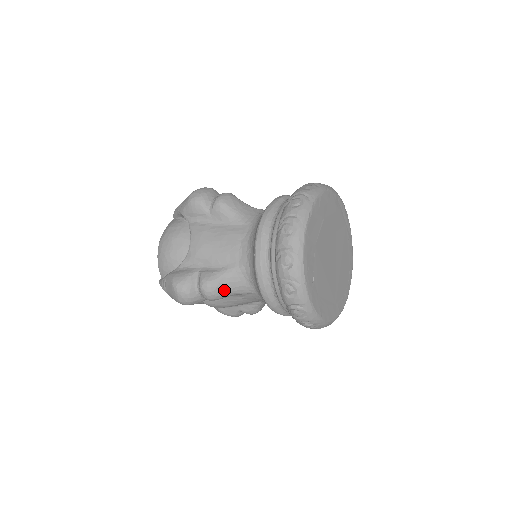
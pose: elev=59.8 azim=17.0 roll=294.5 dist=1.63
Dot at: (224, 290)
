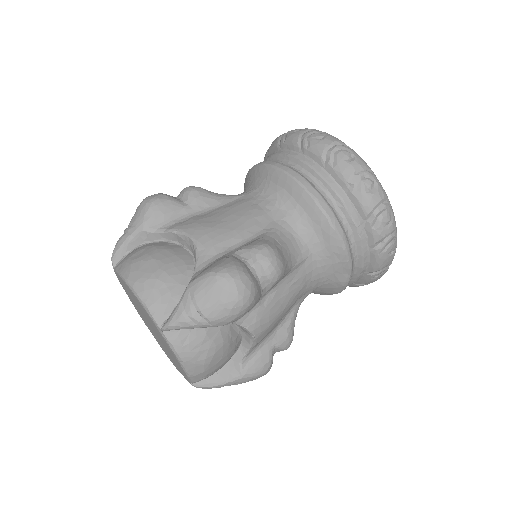
Dot at: (283, 256)
